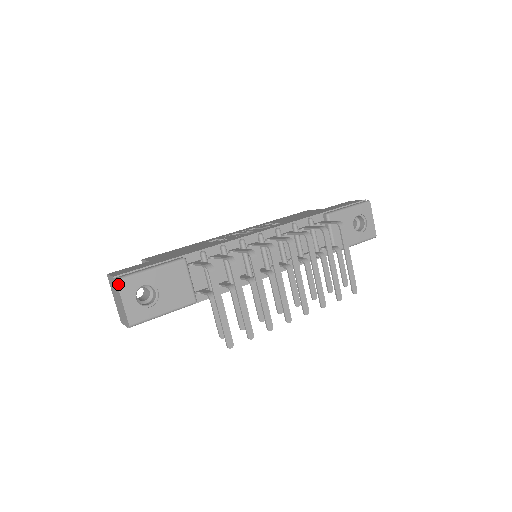
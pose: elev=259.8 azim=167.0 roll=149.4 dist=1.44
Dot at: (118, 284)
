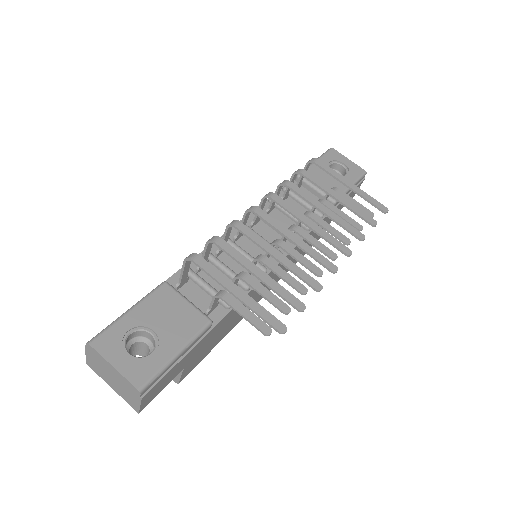
Dot at: (93, 346)
